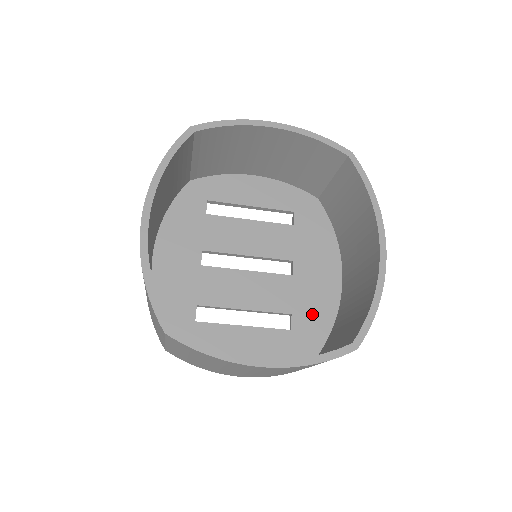
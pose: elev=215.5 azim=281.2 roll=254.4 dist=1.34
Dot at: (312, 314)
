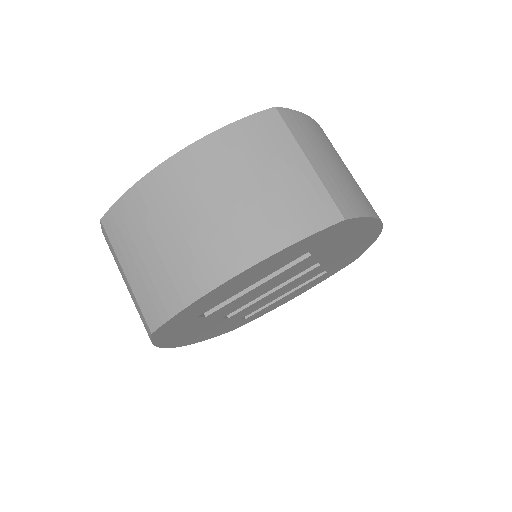
Dot at: occluded
